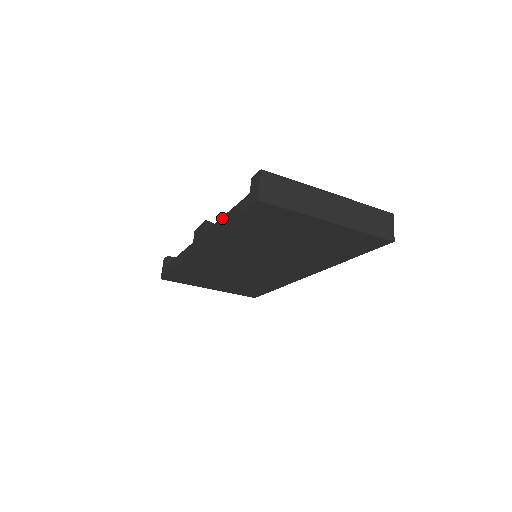
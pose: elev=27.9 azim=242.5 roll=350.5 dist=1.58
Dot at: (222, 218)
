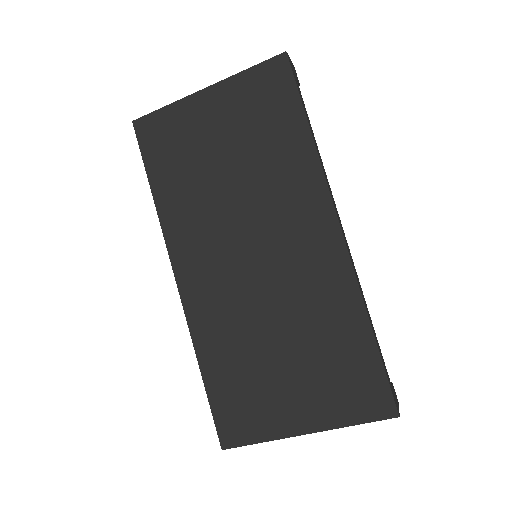
Dot at: occluded
